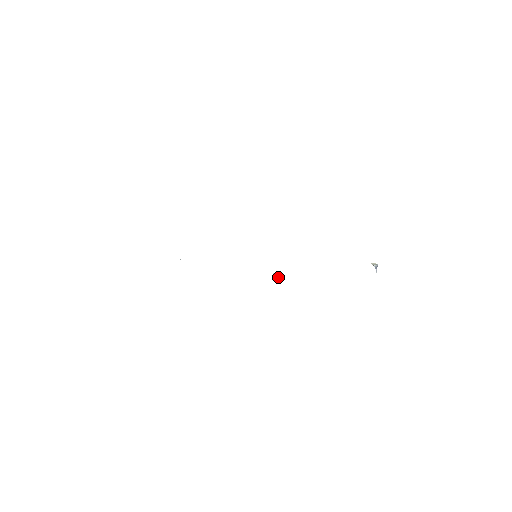
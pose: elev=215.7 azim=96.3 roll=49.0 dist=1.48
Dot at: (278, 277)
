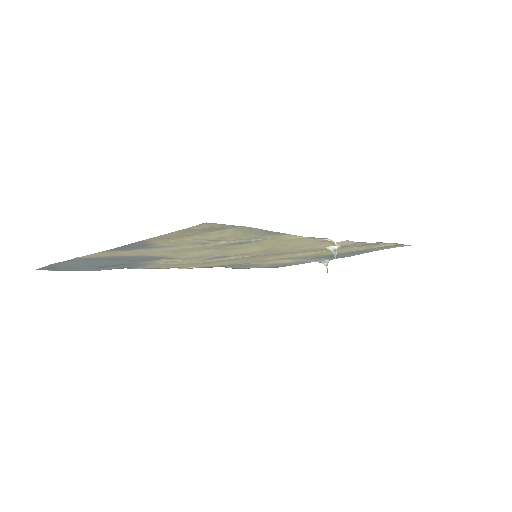
Dot at: (337, 250)
